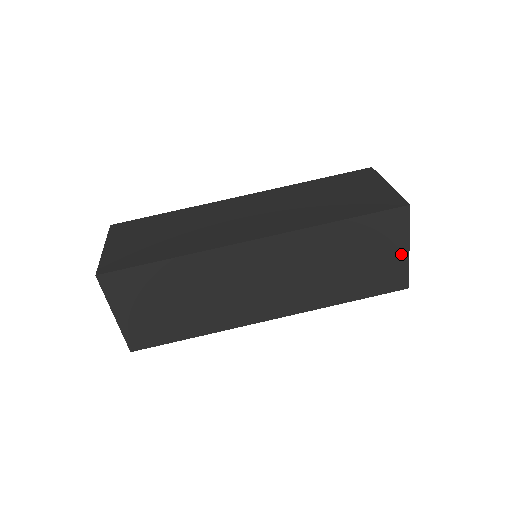
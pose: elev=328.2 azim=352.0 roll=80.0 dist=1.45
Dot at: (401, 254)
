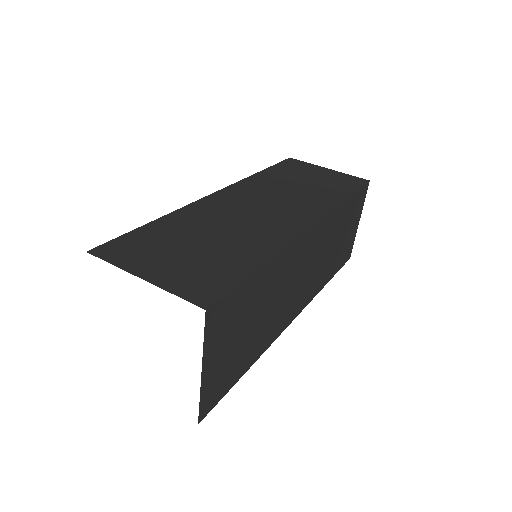
Dot at: (356, 227)
